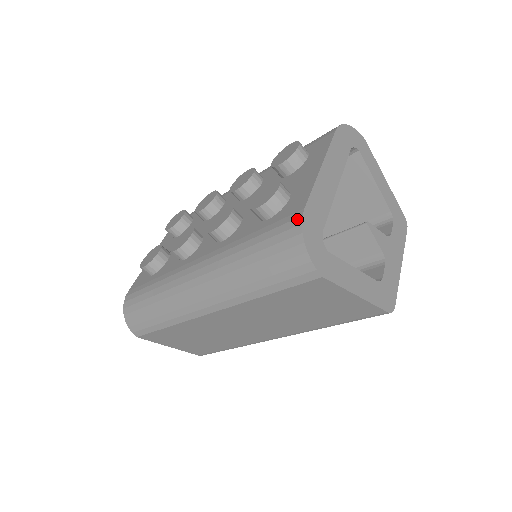
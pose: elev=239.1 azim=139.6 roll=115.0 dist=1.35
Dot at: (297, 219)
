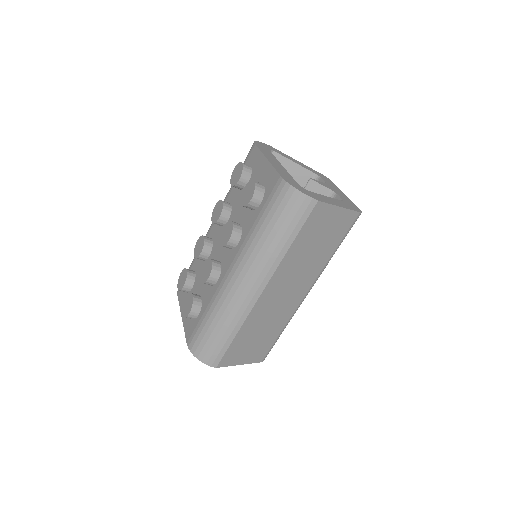
Dot at: (281, 183)
